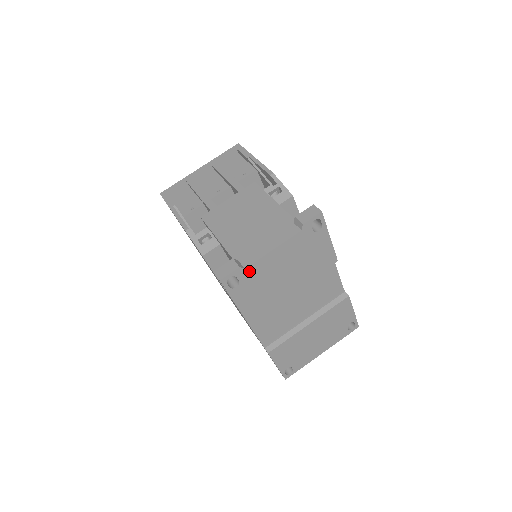
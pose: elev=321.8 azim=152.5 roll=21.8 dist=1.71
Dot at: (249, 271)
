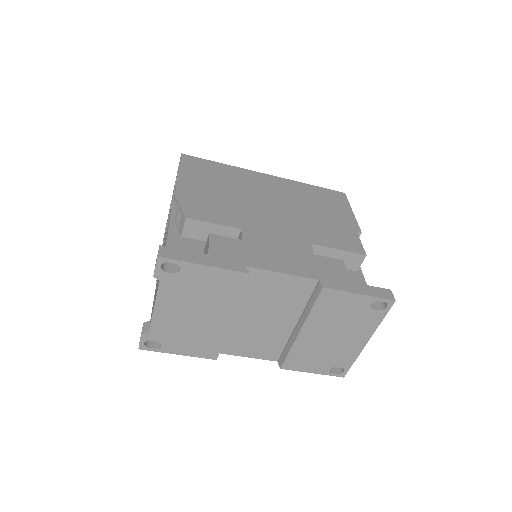
Dot at: (156, 331)
